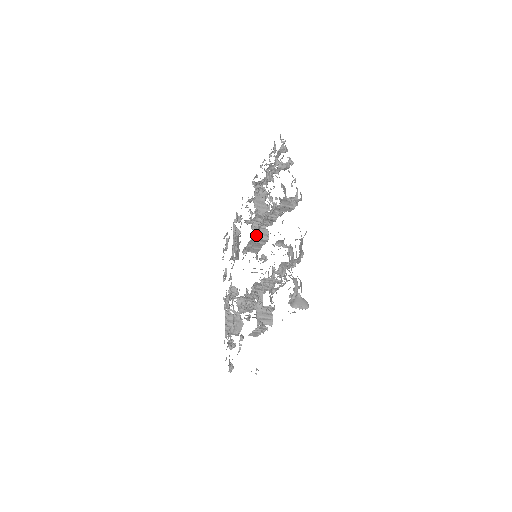
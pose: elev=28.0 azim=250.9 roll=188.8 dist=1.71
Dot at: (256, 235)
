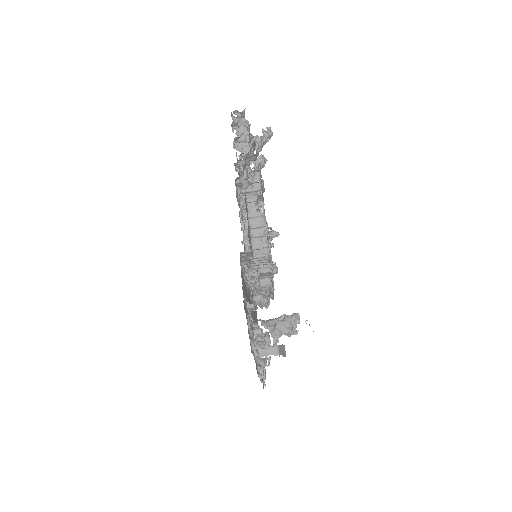
Dot at: occluded
